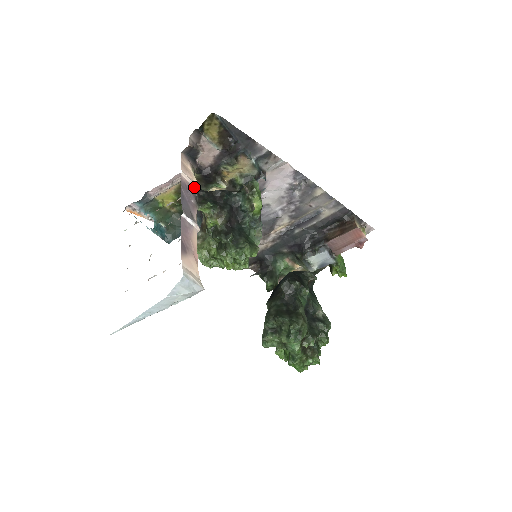
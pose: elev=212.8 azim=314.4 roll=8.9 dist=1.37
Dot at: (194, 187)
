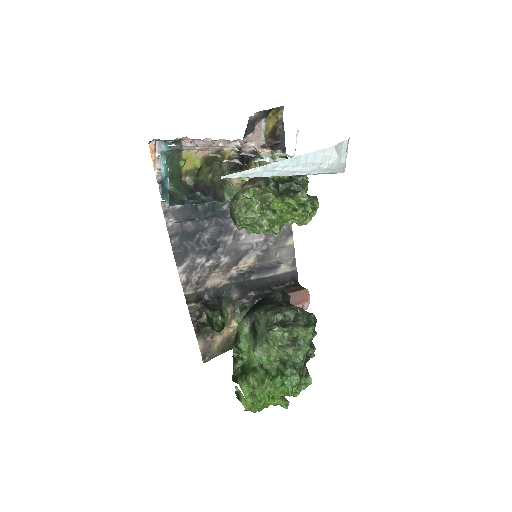
Dot at: occluded
